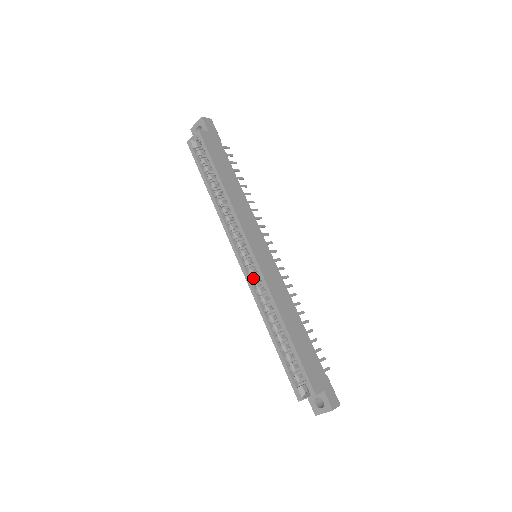
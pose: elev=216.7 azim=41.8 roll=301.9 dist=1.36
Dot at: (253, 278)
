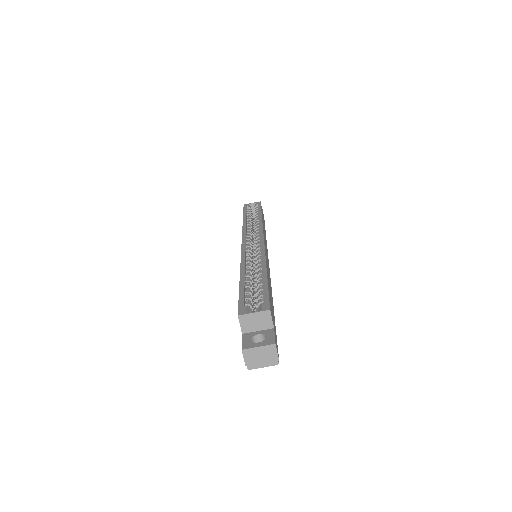
Dot at: (249, 252)
